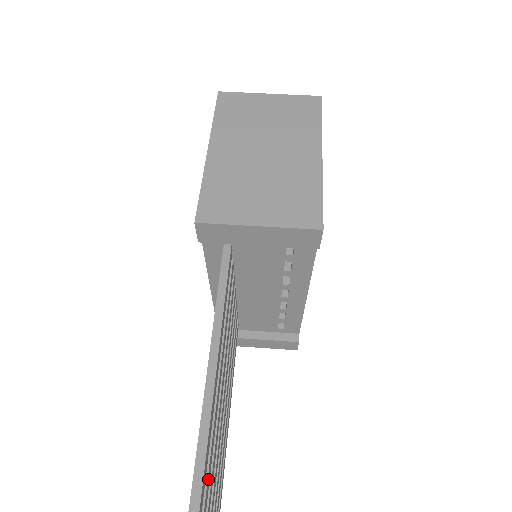
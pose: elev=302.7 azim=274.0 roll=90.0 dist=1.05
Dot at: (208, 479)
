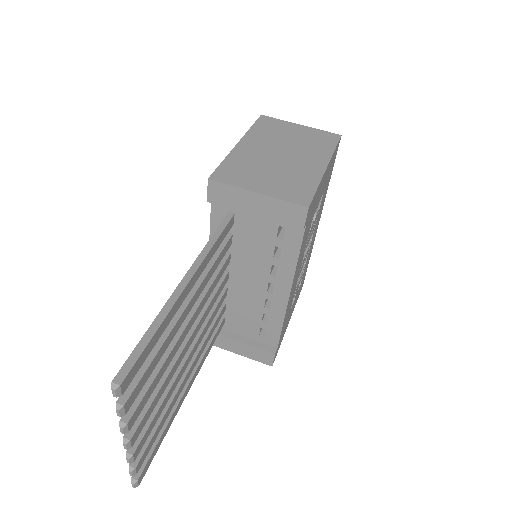
Dot at: (147, 373)
